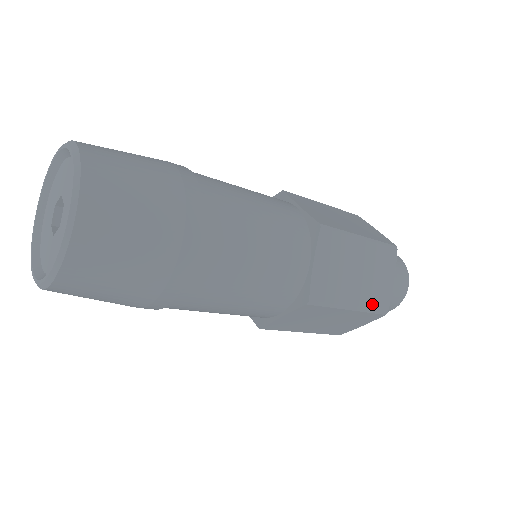
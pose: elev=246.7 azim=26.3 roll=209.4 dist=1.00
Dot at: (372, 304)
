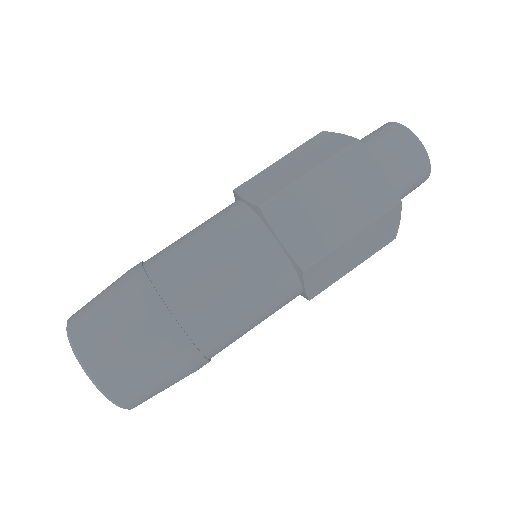
Dot at: (332, 154)
